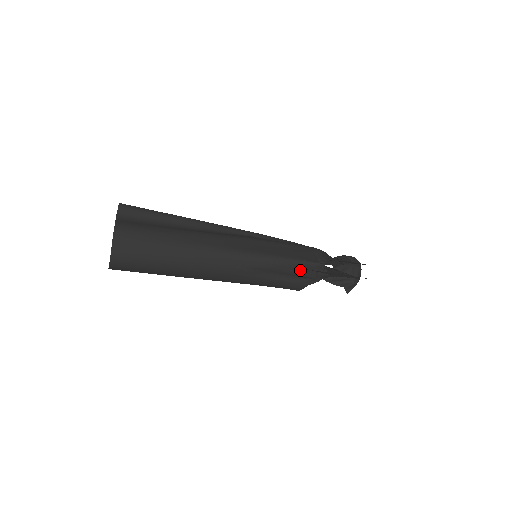
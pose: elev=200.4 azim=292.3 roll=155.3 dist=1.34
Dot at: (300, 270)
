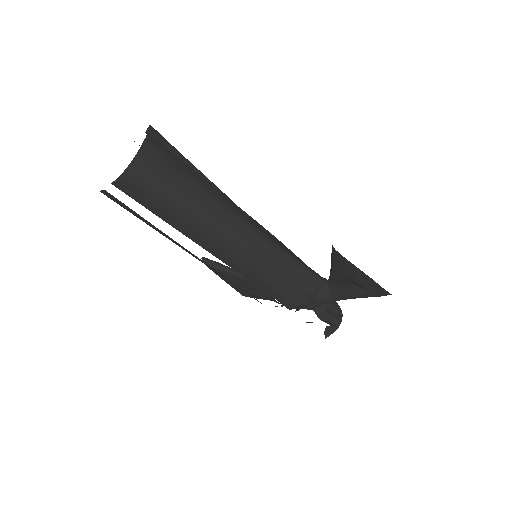
Dot at: (305, 280)
